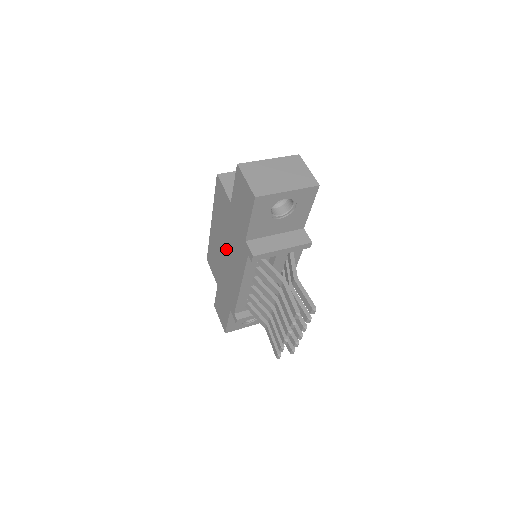
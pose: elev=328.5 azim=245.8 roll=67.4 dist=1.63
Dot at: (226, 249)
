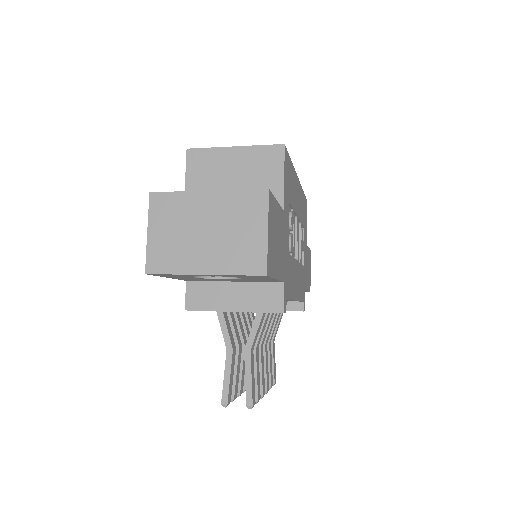
Dot at: occluded
